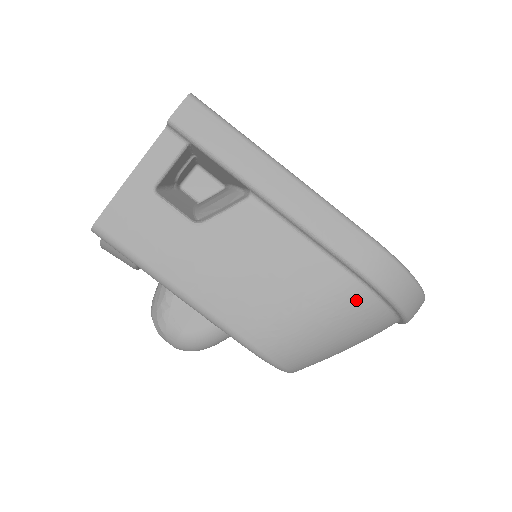
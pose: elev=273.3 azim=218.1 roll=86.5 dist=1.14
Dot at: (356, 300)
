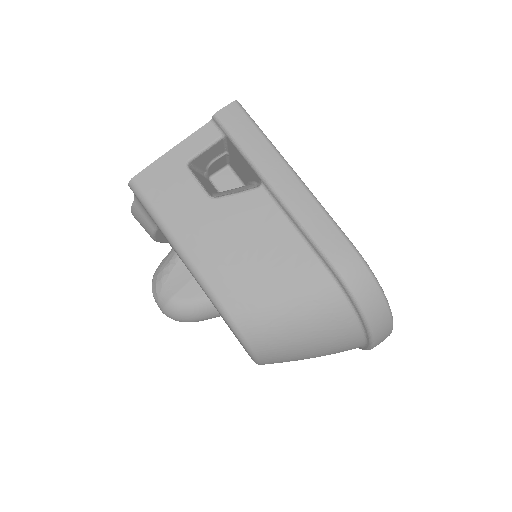
Dot at: (327, 296)
